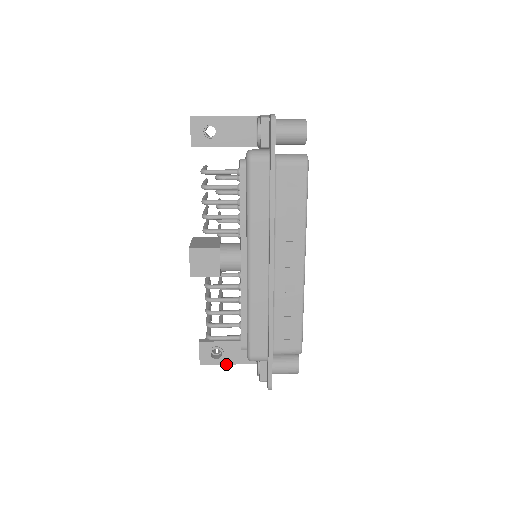
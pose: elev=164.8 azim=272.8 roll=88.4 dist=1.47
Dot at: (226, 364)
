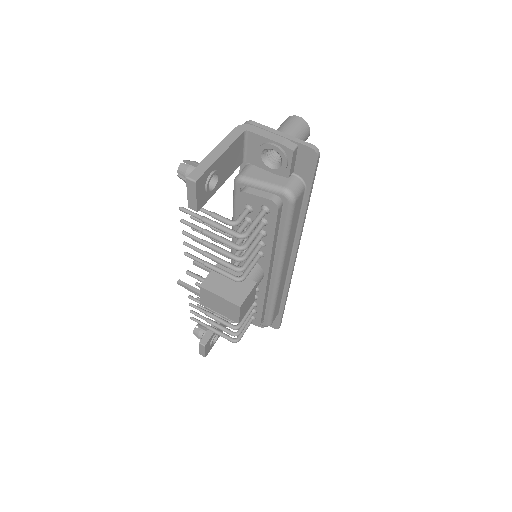
Dot at: occluded
